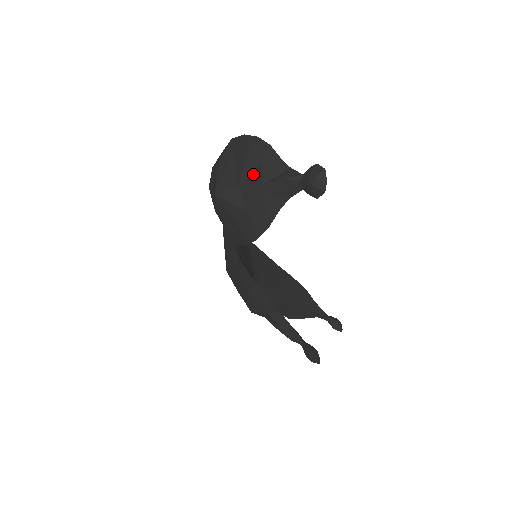
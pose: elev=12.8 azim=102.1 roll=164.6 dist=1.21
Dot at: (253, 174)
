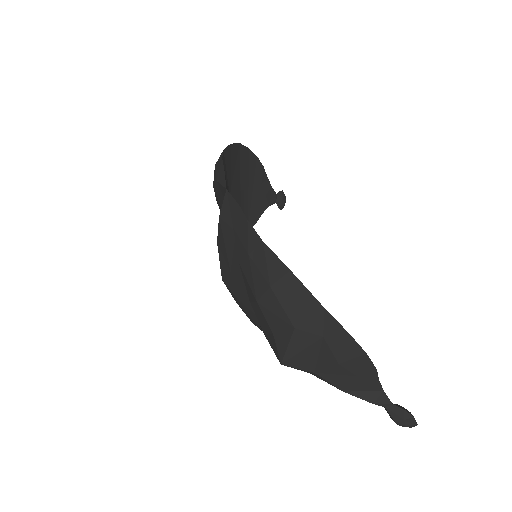
Dot at: (340, 378)
